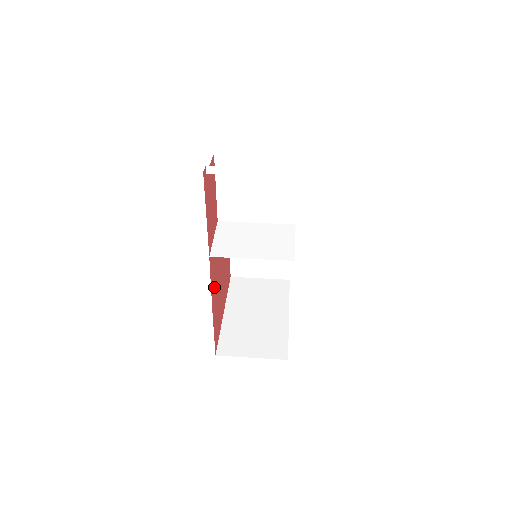
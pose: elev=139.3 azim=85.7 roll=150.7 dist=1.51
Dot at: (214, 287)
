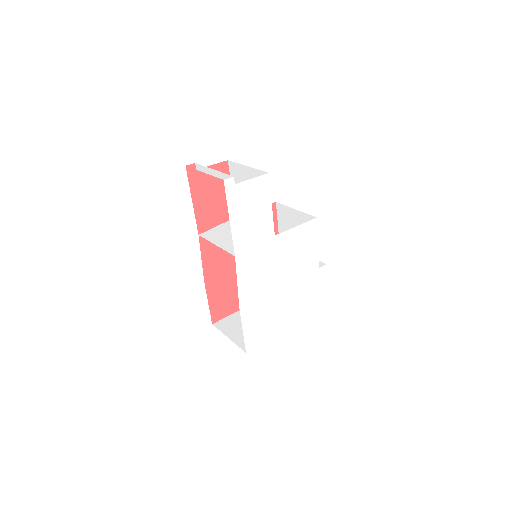
Dot at: (215, 266)
